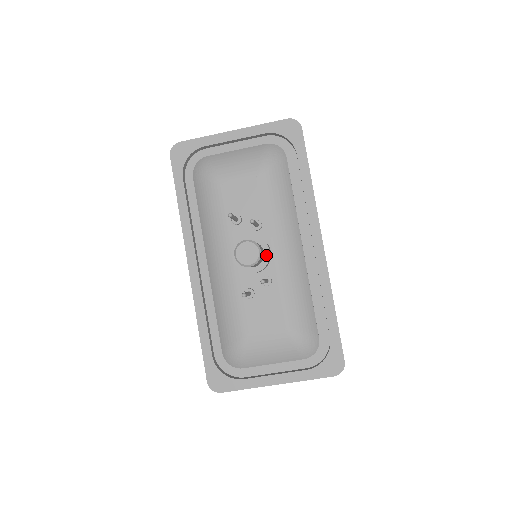
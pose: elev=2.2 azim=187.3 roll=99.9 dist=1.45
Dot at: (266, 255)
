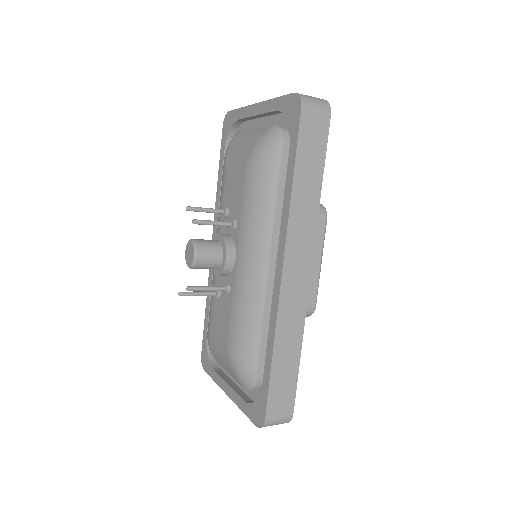
Dot at: (223, 261)
